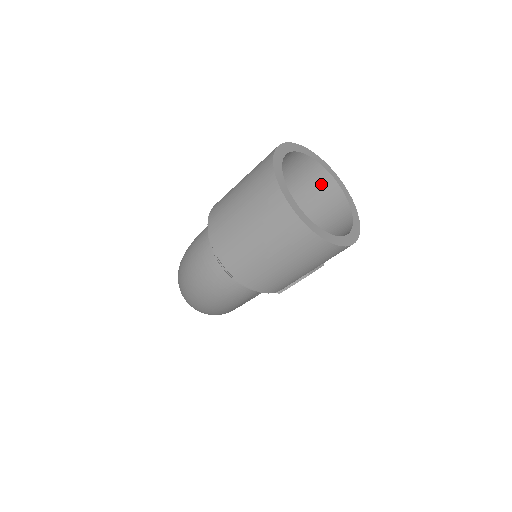
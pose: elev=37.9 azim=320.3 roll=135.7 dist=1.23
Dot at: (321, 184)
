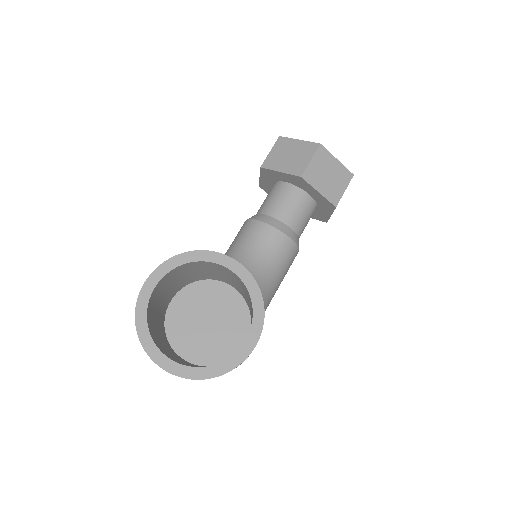
Dot at: (215, 266)
